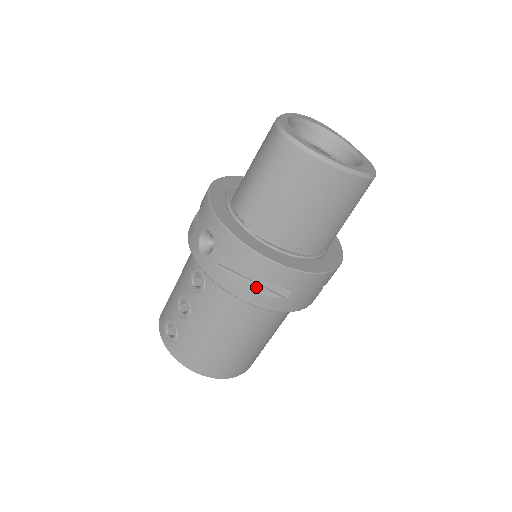
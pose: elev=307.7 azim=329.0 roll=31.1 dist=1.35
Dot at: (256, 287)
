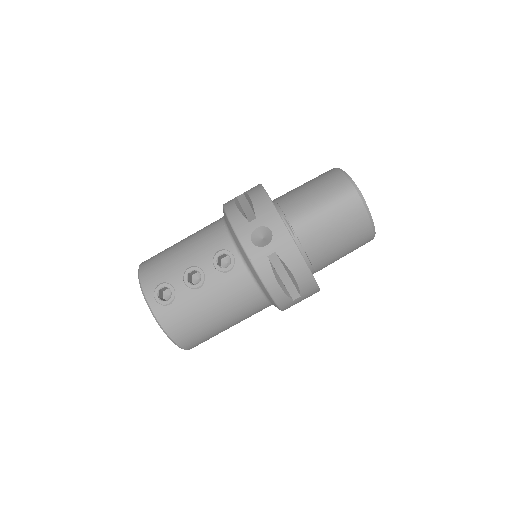
Dot at: (283, 285)
